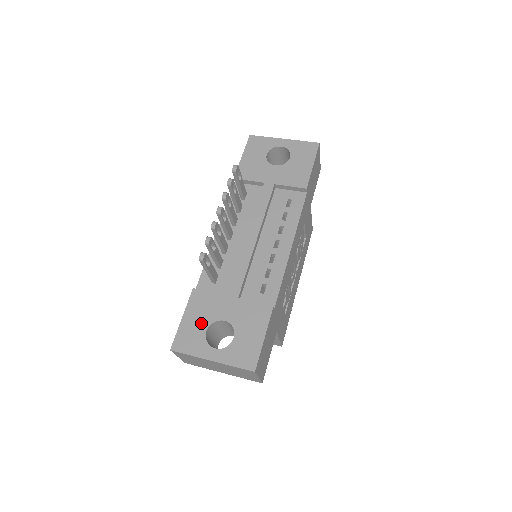
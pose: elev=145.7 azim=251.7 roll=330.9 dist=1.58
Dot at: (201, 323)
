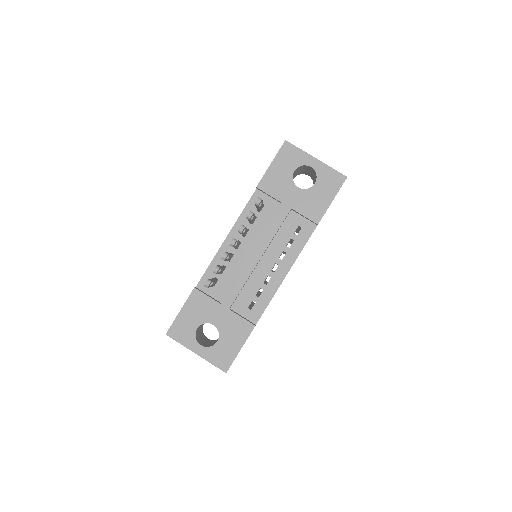
Dot at: (194, 321)
